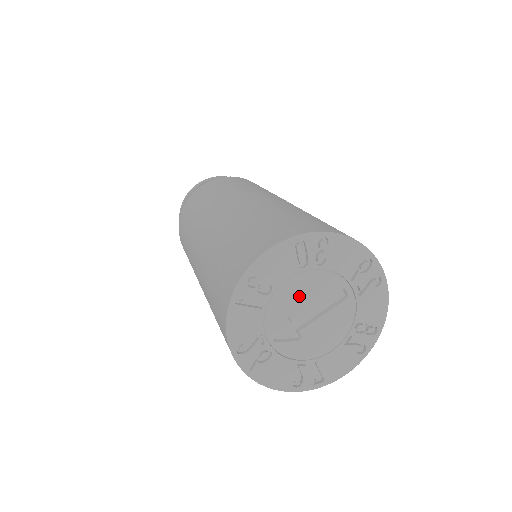
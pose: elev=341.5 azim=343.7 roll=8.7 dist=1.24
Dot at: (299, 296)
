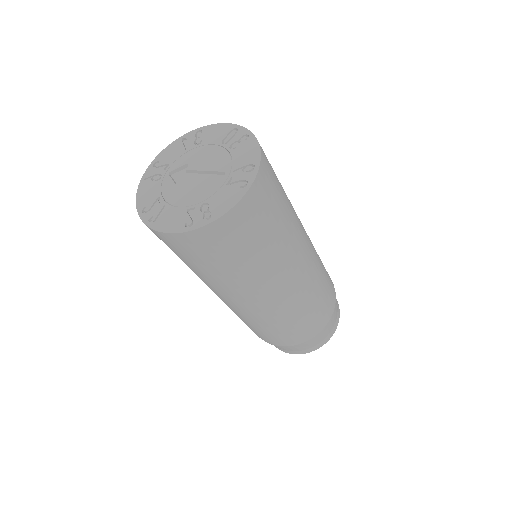
Dot at: (205, 158)
